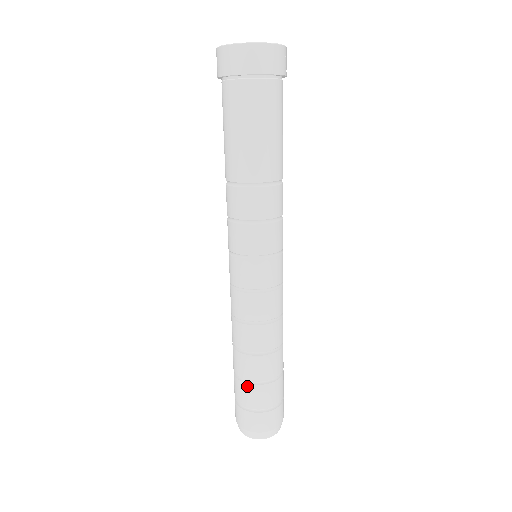
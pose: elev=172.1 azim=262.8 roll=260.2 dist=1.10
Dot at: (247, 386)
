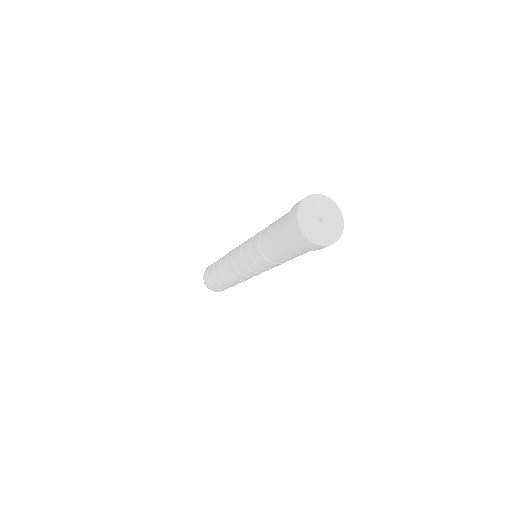
Dot at: (227, 287)
